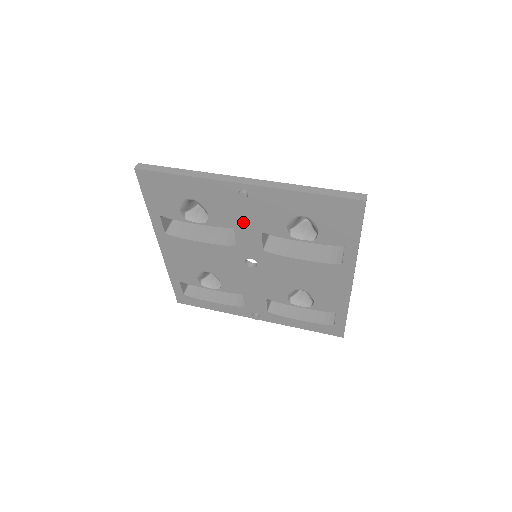
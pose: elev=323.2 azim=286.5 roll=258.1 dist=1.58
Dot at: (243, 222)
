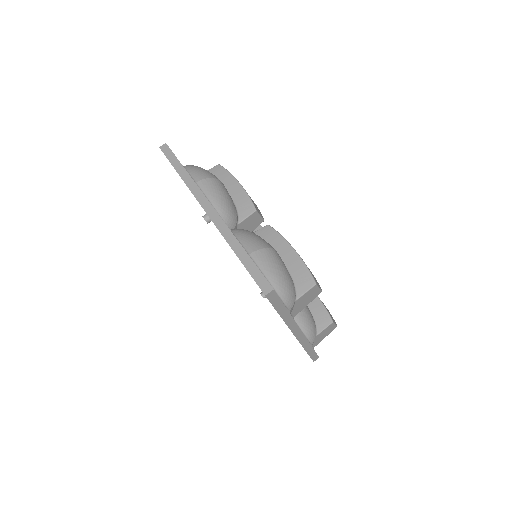
Dot at: occluded
